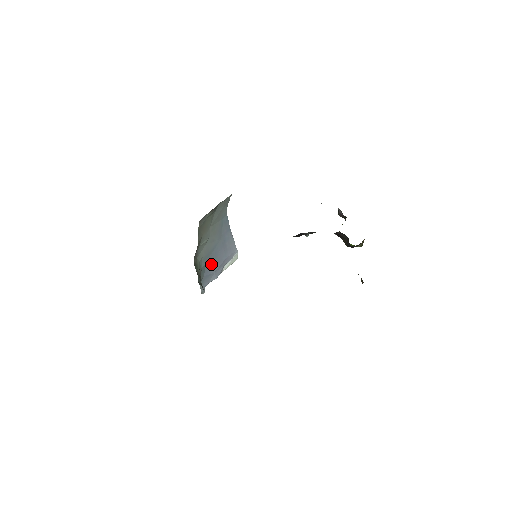
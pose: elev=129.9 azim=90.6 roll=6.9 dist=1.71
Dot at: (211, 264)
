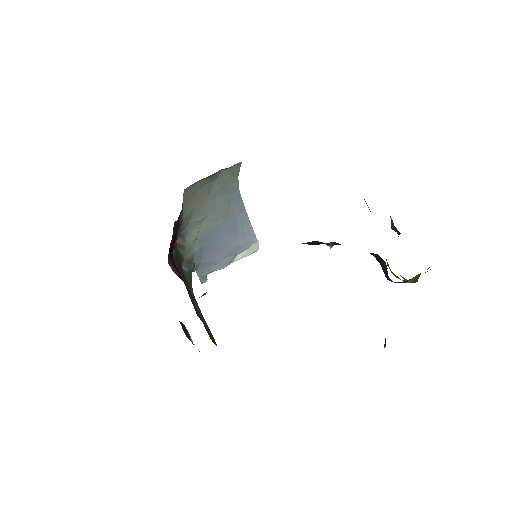
Dot at: (212, 249)
